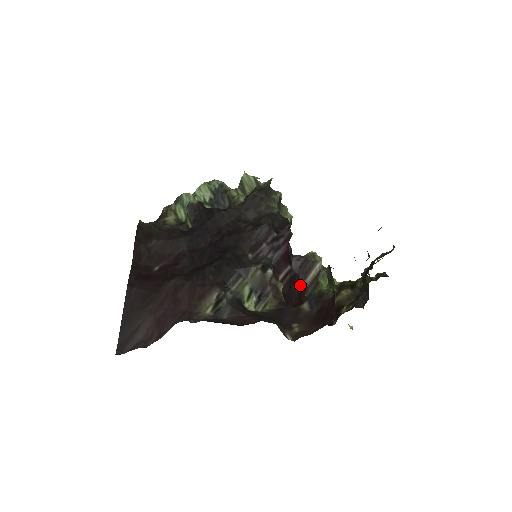
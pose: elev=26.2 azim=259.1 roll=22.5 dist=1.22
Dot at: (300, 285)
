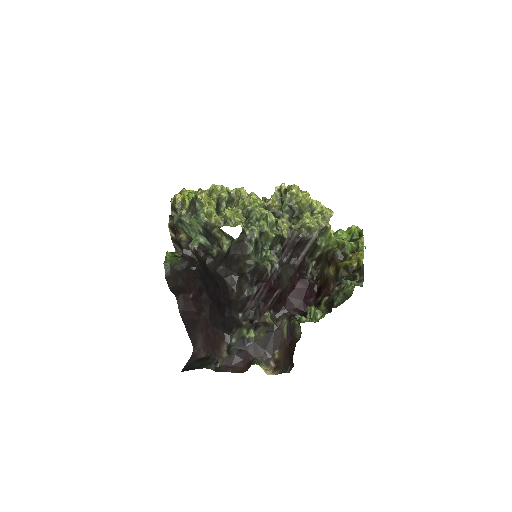
Dot at: (299, 258)
